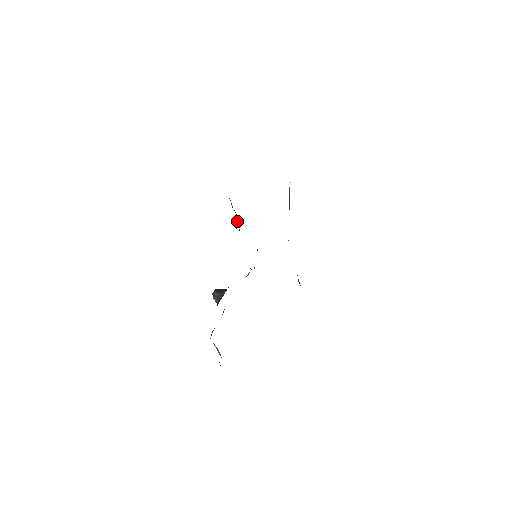
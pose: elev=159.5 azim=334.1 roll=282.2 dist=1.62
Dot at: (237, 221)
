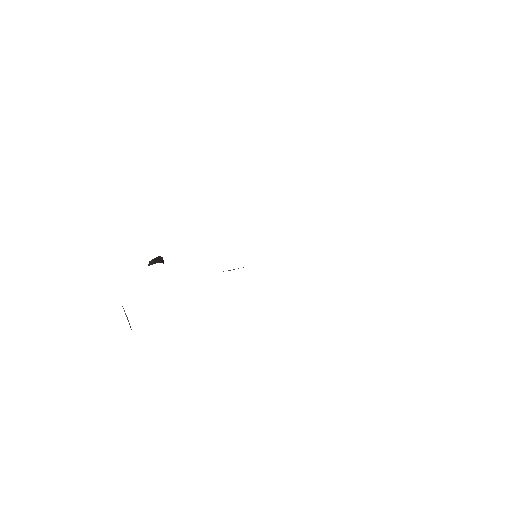
Dot at: occluded
